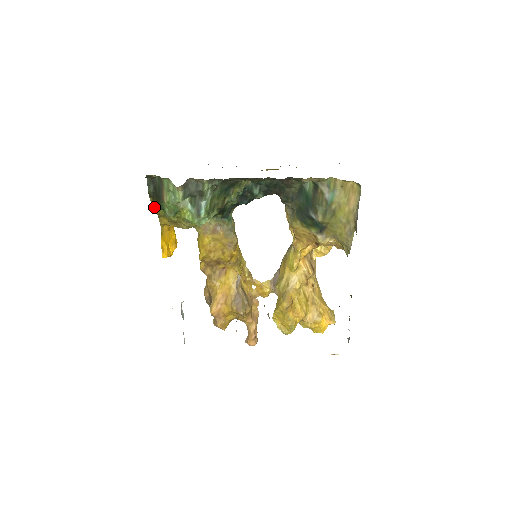
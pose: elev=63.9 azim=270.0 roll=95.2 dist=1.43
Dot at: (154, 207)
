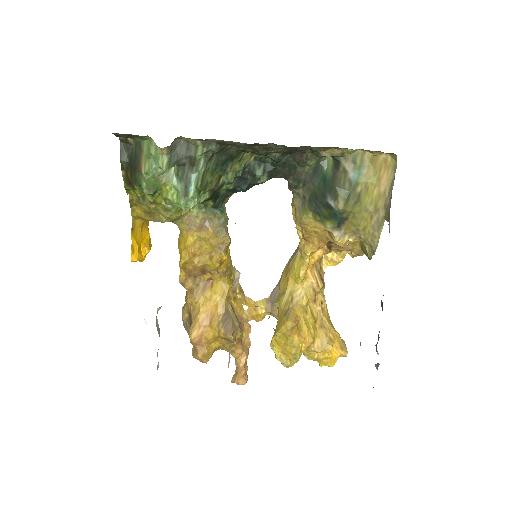
Dot at: (126, 186)
